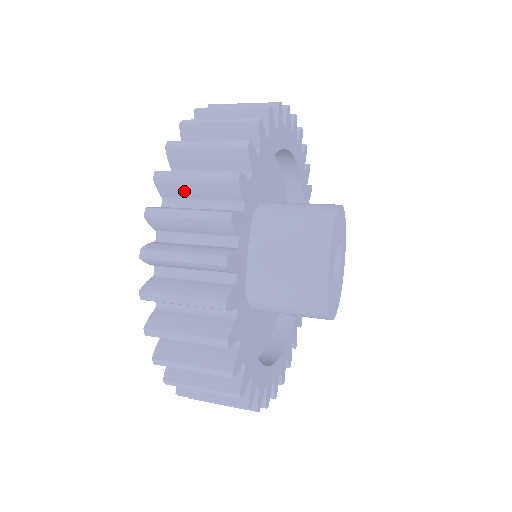
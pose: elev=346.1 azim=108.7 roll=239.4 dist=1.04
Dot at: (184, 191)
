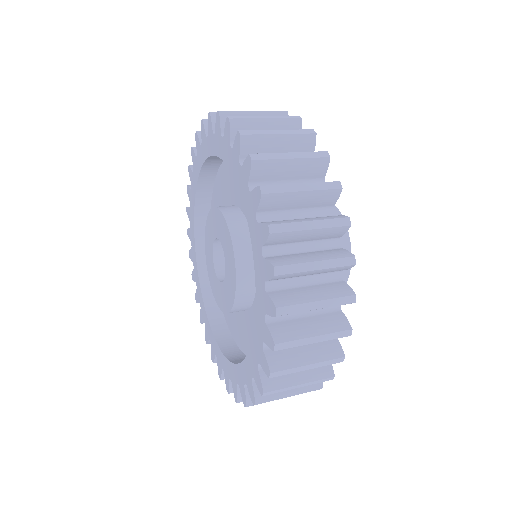
Dot at: (297, 276)
